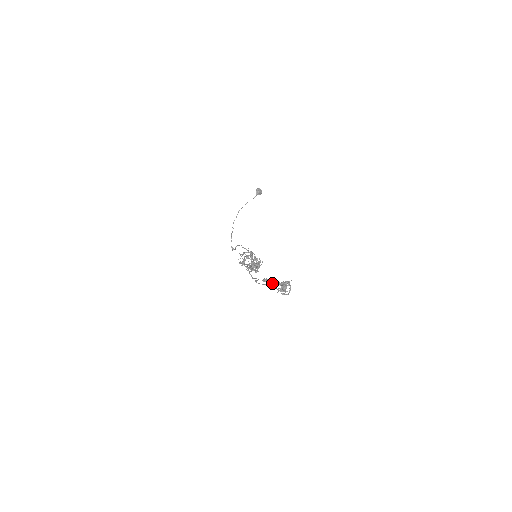
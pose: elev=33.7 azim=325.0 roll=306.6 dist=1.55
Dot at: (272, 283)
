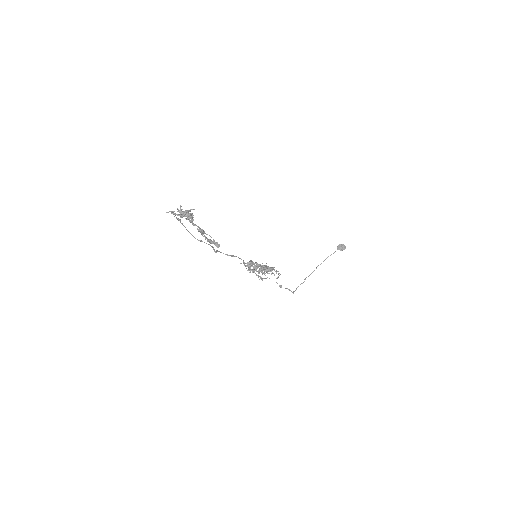
Dot at: (198, 230)
